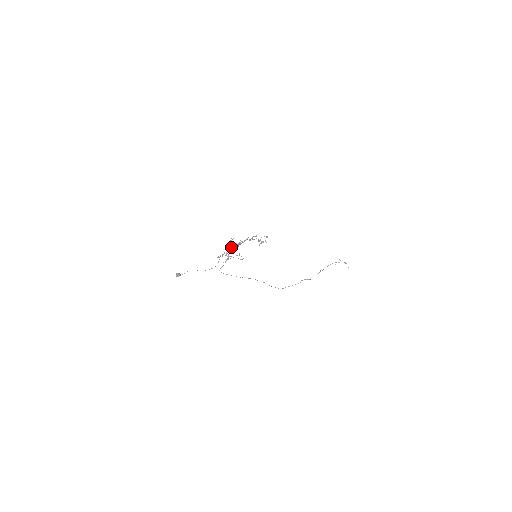
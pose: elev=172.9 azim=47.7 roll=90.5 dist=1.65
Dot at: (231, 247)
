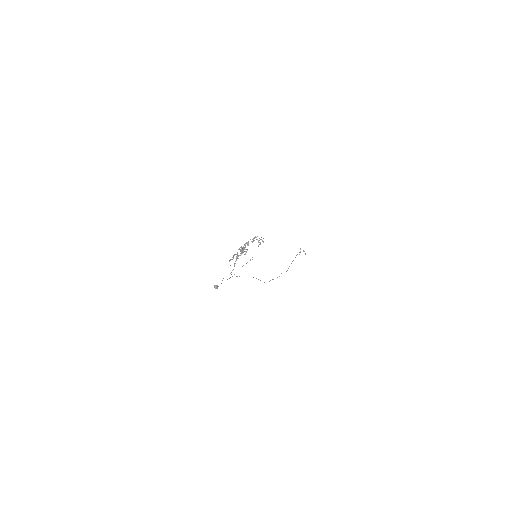
Dot at: (238, 249)
